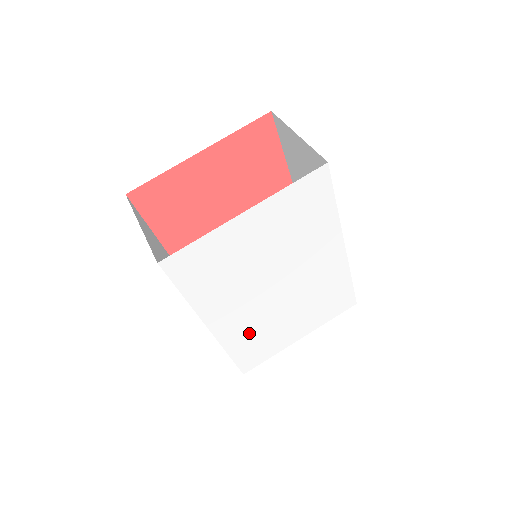
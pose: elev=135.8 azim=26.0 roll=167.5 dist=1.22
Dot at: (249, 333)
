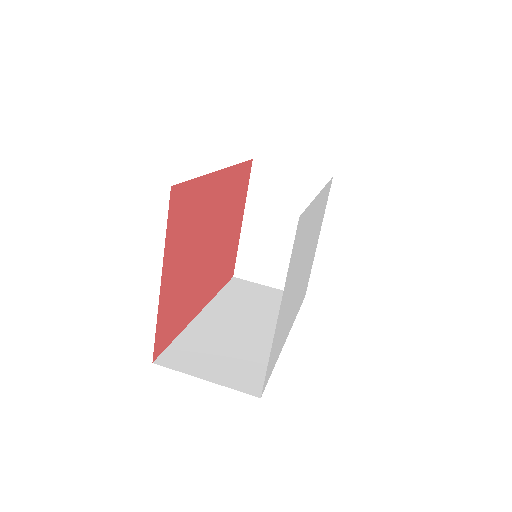
Dot at: (300, 295)
